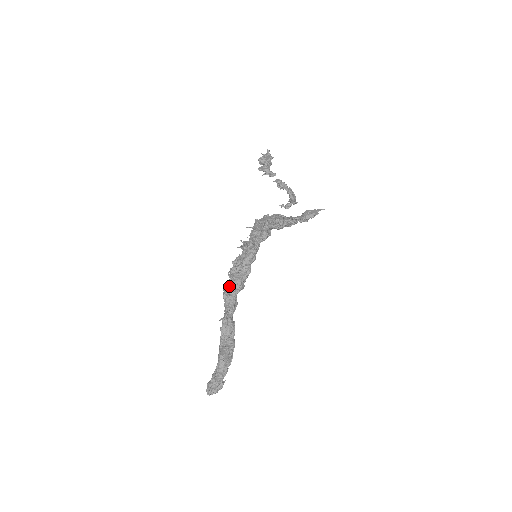
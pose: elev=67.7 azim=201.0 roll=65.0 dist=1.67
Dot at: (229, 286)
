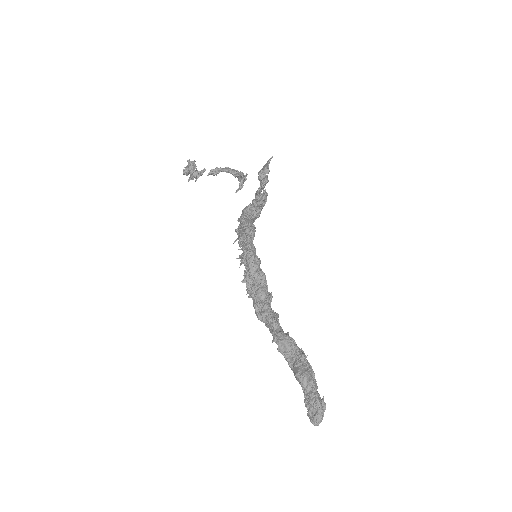
Dot at: (256, 305)
